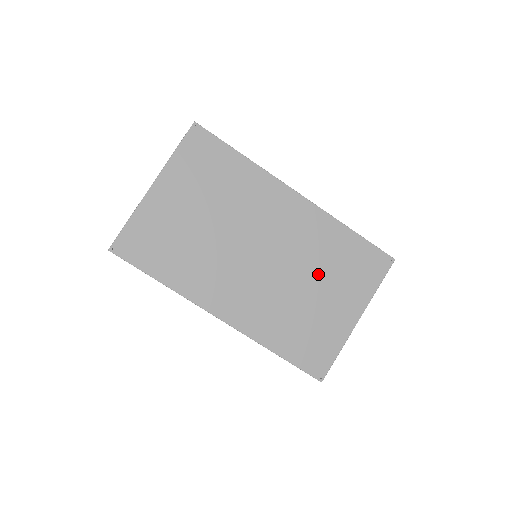
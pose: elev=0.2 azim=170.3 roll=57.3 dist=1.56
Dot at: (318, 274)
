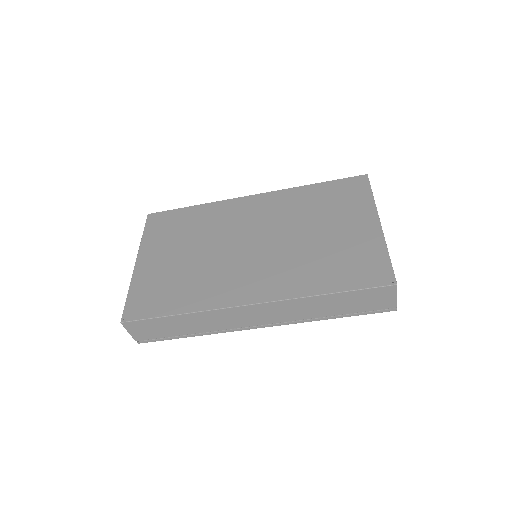
Dot at: (312, 222)
